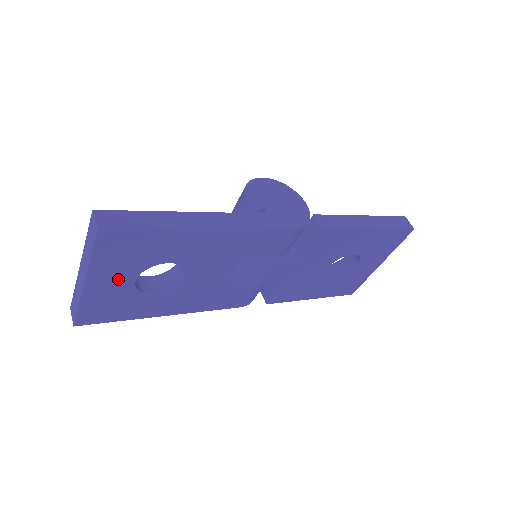
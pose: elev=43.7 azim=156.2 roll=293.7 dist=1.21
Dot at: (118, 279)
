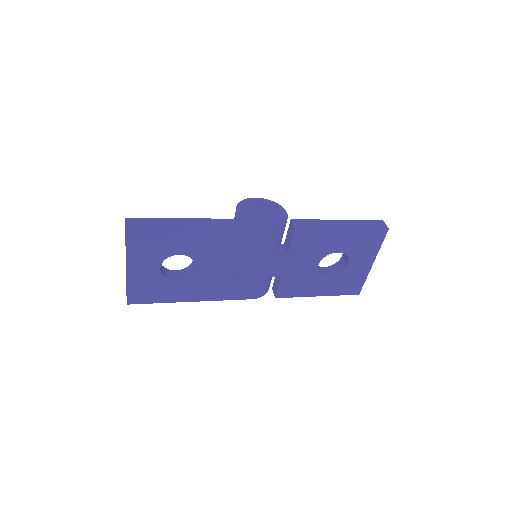
Dot at: (148, 266)
